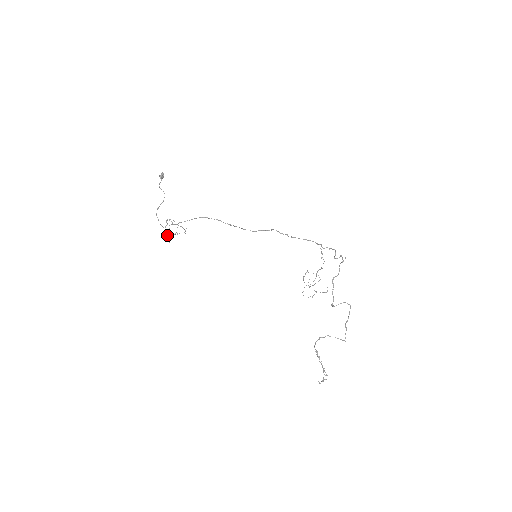
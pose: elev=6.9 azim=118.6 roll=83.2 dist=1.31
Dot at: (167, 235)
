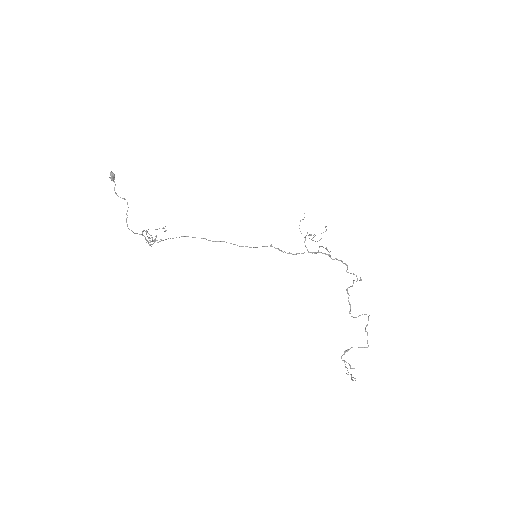
Dot at: (148, 242)
